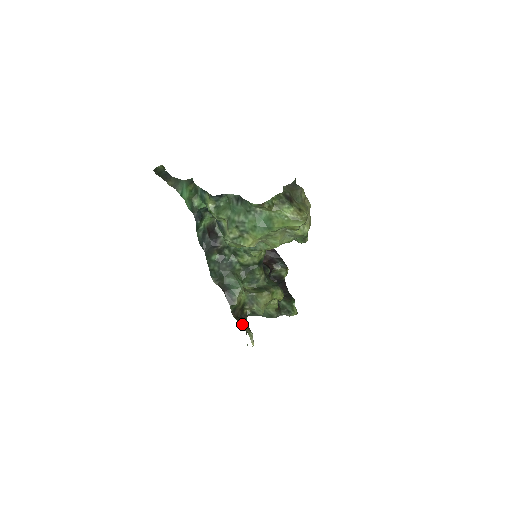
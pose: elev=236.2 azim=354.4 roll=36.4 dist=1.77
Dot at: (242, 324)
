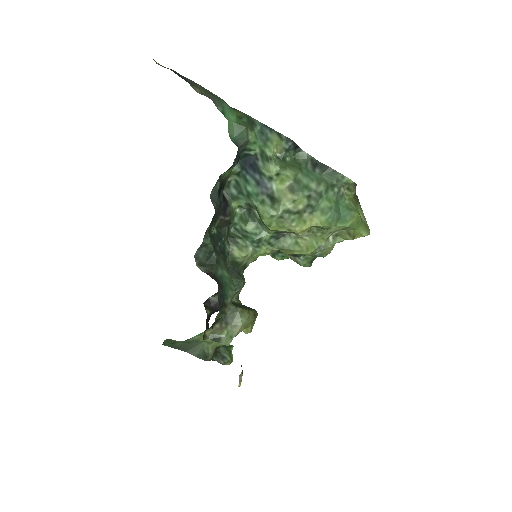
Dot at: occluded
